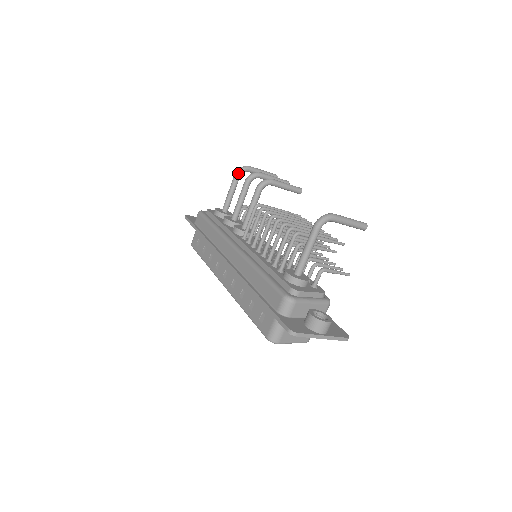
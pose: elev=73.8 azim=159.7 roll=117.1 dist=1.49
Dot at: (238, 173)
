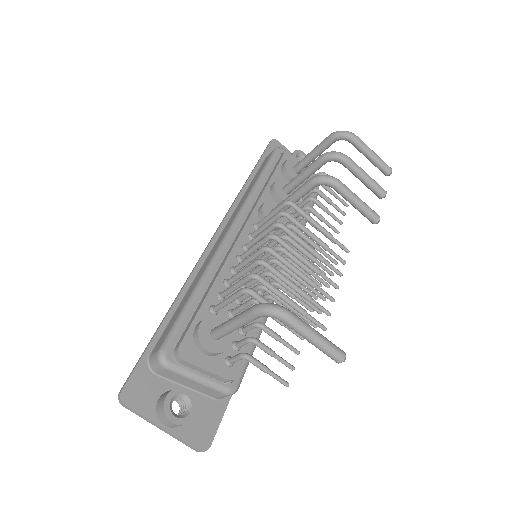
Dot at: (333, 136)
